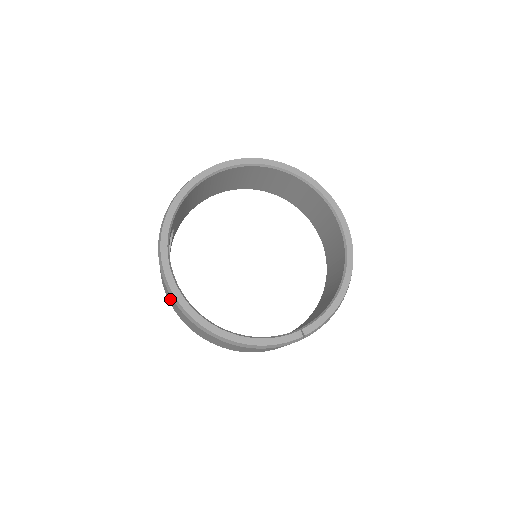
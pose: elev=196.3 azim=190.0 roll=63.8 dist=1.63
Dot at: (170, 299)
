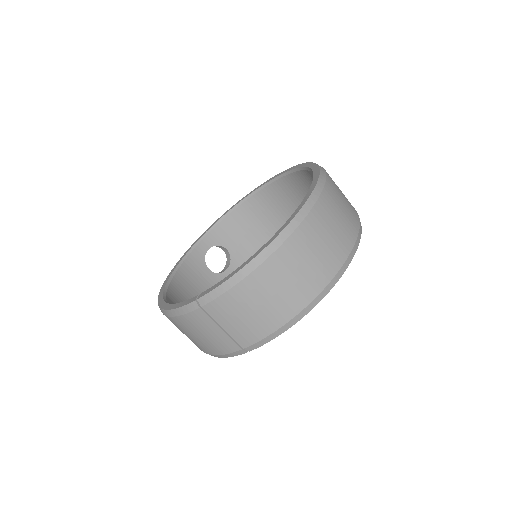
Dot at: occluded
